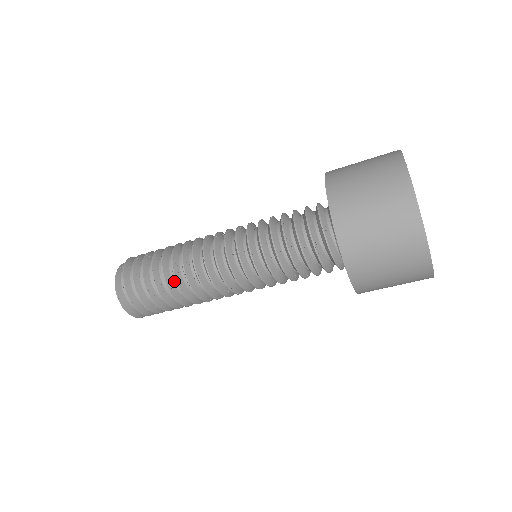
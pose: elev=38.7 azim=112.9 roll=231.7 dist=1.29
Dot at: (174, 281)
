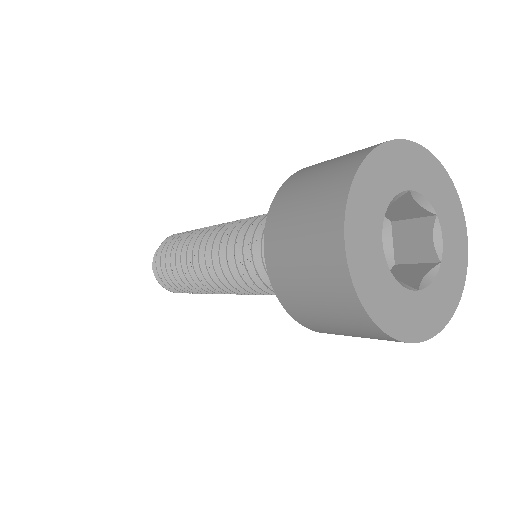
Dot at: occluded
